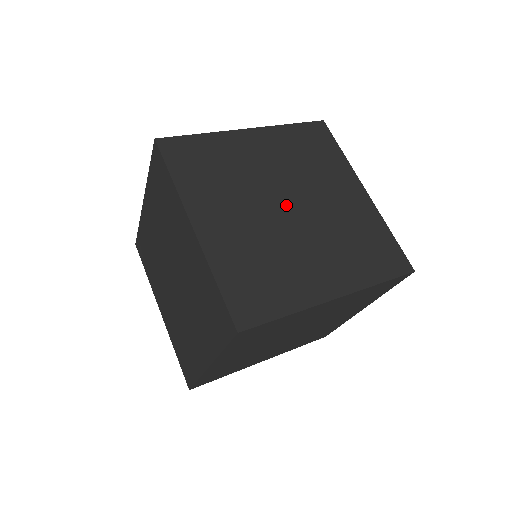
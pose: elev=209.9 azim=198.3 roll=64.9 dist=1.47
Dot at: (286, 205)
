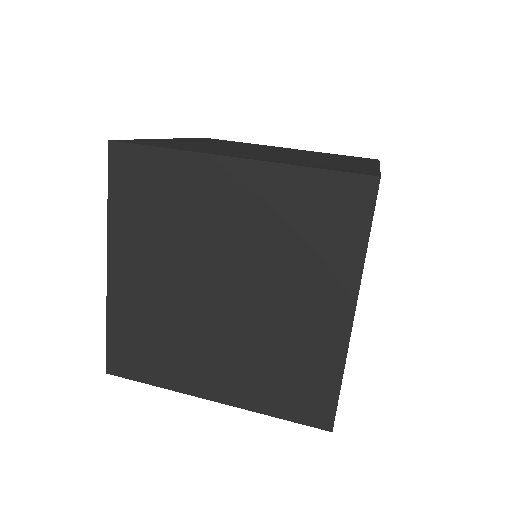
Dot at: (265, 151)
